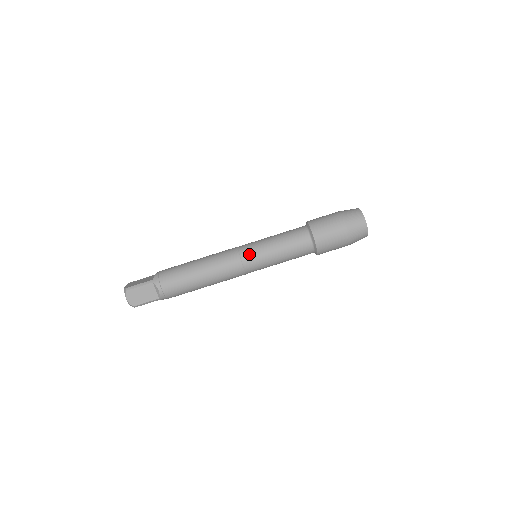
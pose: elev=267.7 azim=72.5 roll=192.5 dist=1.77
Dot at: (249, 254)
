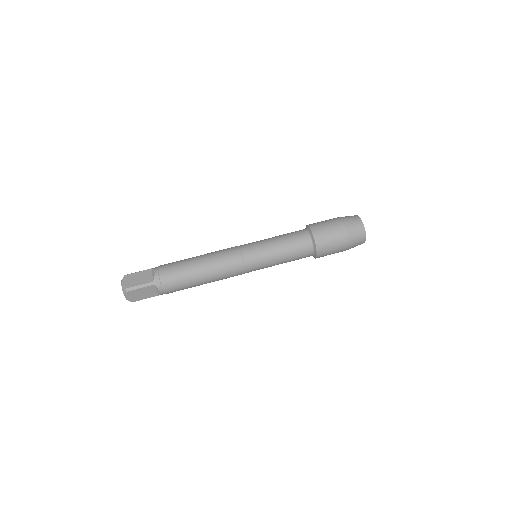
Dot at: (253, 262)
